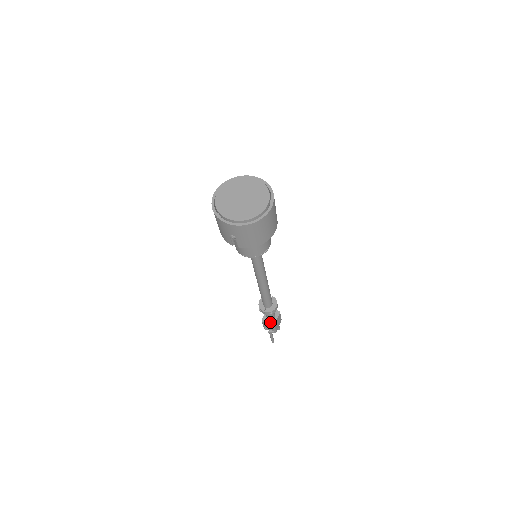
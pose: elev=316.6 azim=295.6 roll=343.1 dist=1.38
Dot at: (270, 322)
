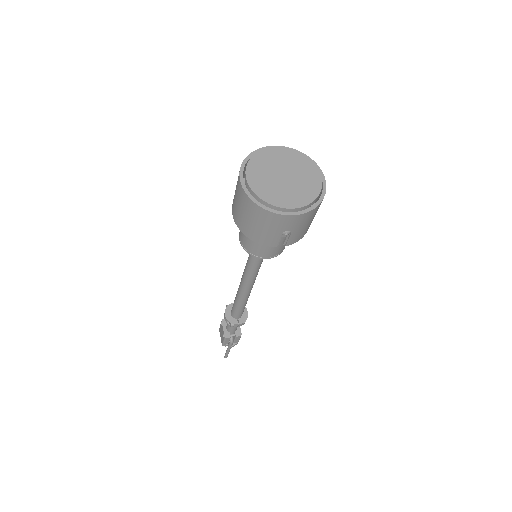
Dot at: (235, 334)
